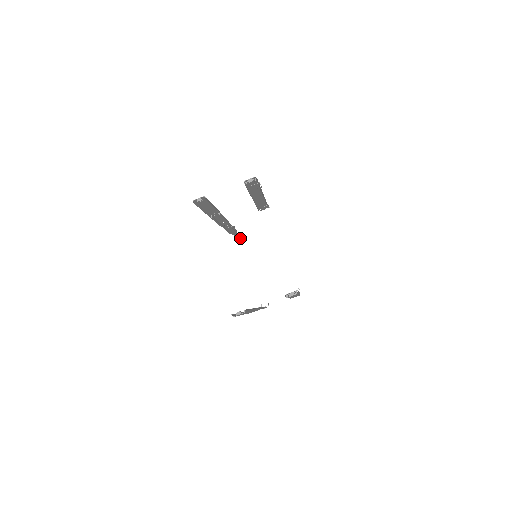
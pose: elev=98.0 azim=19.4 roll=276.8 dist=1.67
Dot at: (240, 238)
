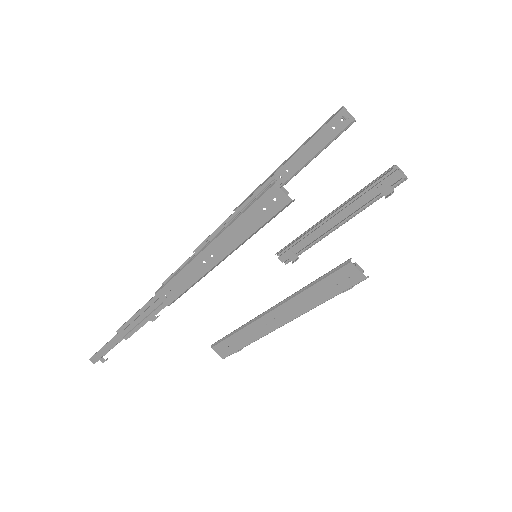
Dot at: occluded
